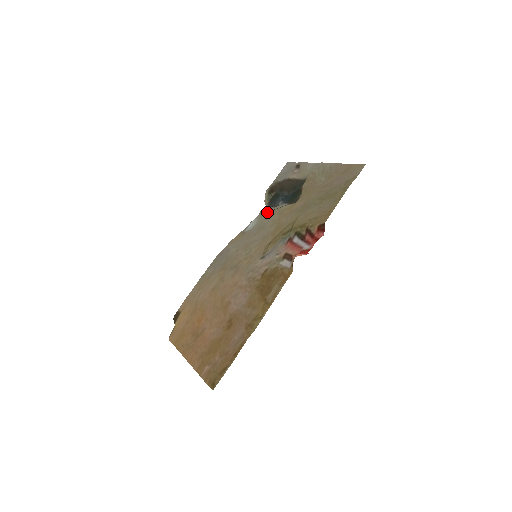
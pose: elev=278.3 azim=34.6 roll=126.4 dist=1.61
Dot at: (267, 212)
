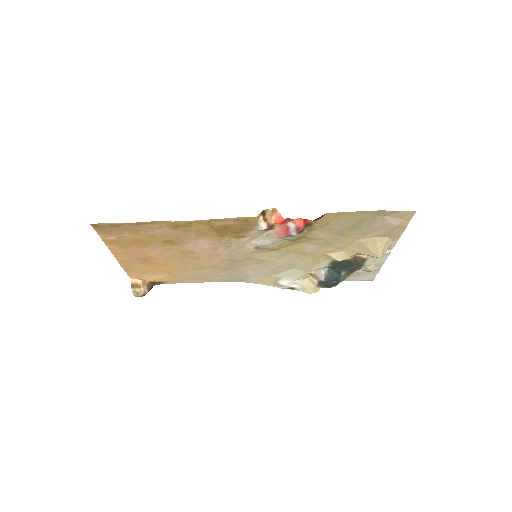
Dot at: (309, 270)
